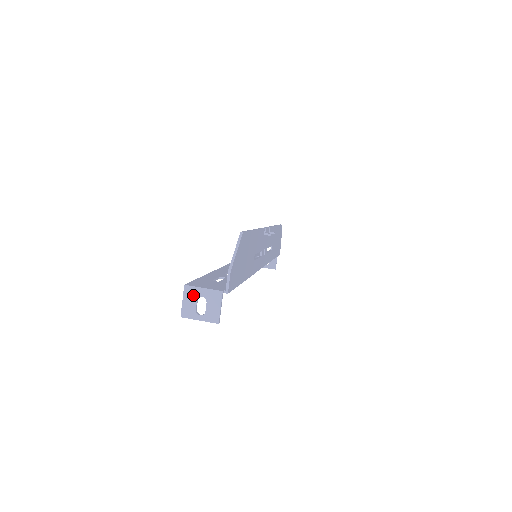
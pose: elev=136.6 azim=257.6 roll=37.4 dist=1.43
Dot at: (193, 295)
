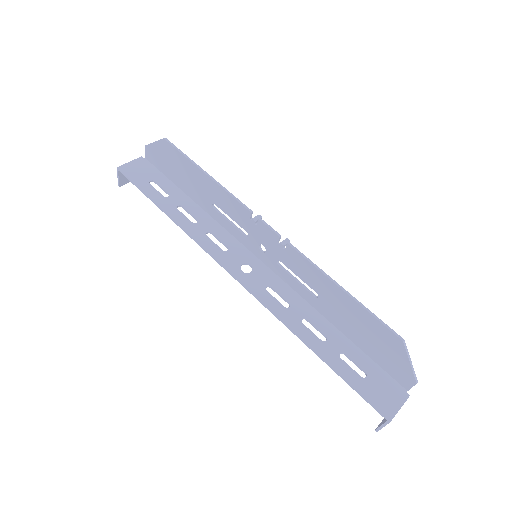
Dot at: occluded
